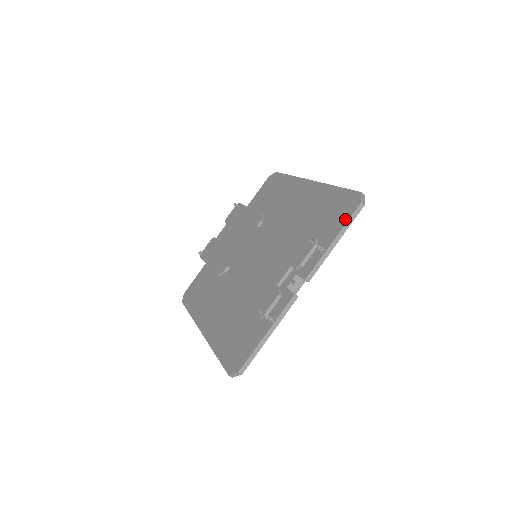
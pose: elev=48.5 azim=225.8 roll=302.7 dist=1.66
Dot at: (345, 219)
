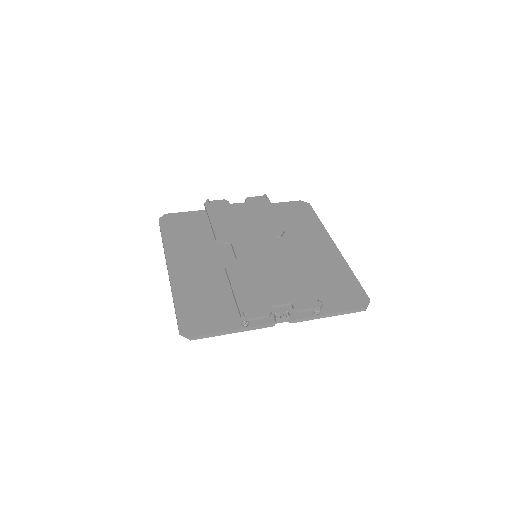
Dot at: (348, 307)
